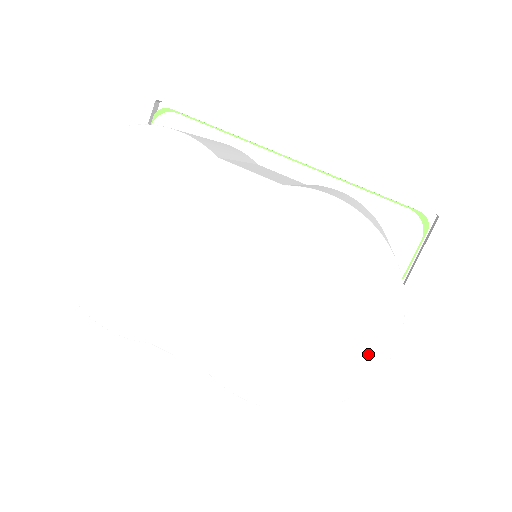
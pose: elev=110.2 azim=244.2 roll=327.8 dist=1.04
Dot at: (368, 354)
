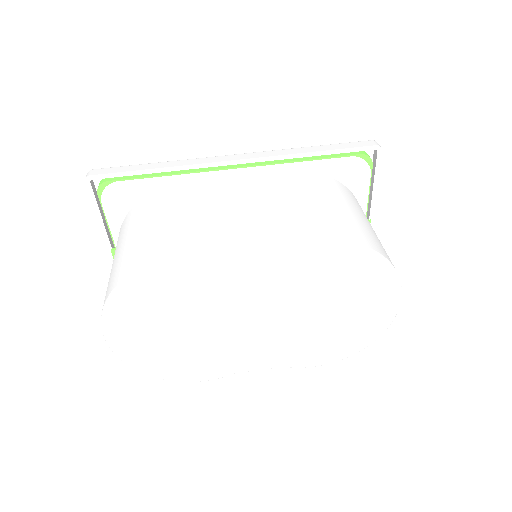
Dot at: (385, 310)
